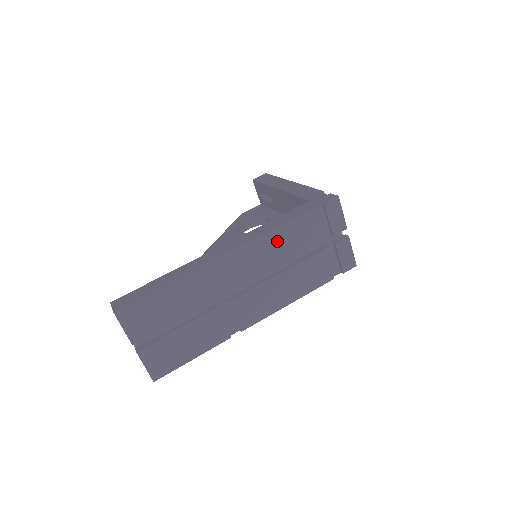
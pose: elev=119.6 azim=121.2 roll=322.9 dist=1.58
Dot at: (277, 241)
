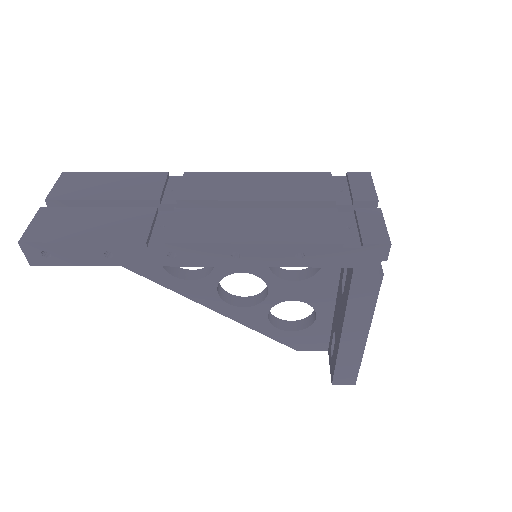
Dot at: (270, 181)
